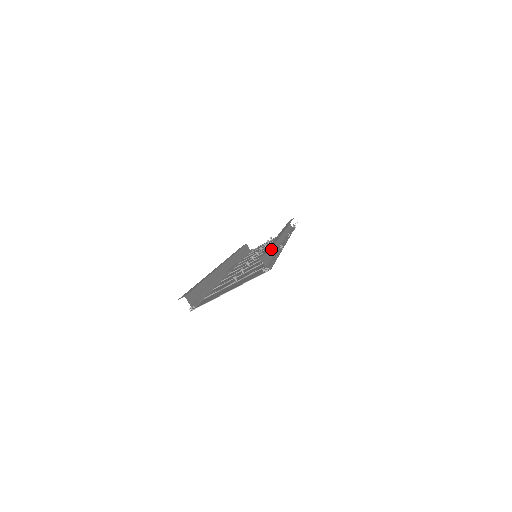
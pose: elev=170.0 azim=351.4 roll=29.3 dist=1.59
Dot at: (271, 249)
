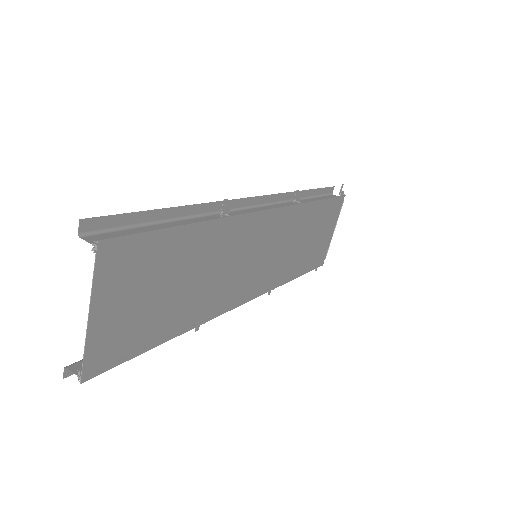
Dot at: (178, 223)
